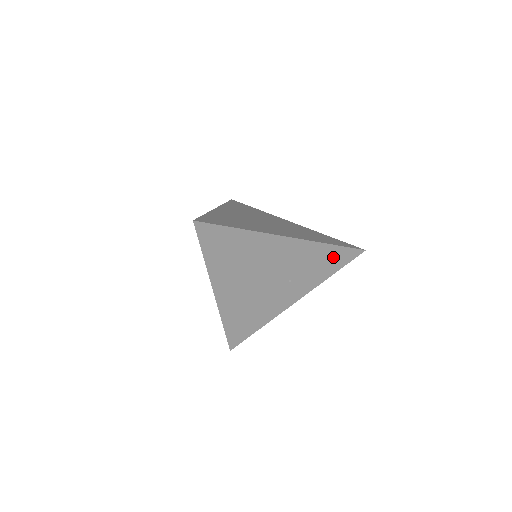
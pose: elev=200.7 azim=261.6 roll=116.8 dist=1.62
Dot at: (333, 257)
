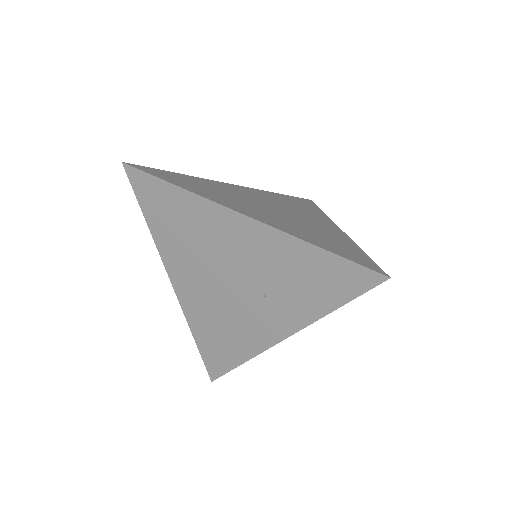
Dot at: (328, 274)
